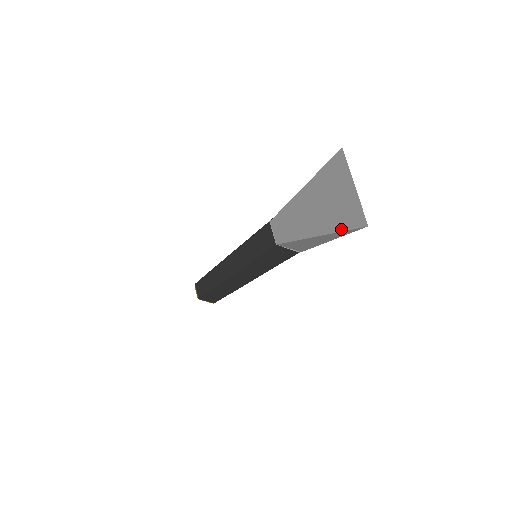
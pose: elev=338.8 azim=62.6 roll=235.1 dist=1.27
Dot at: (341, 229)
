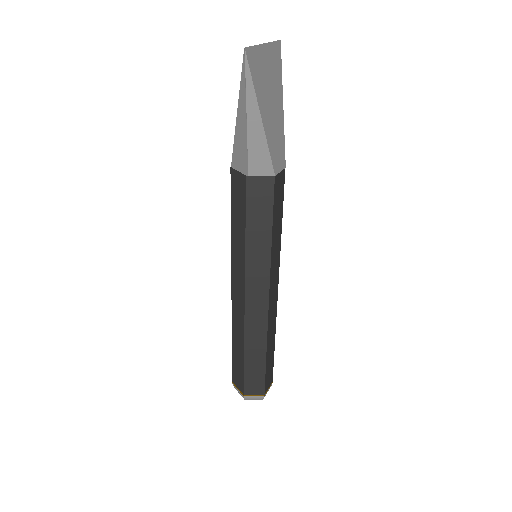
Dot at: (241, 81)
